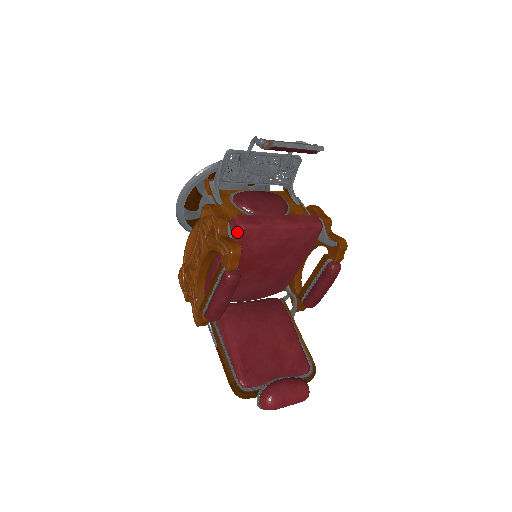
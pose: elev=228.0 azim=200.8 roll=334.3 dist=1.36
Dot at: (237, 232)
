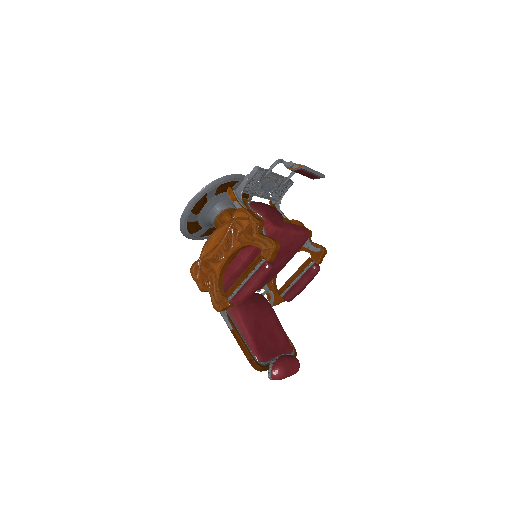
Dot at: (269, 232)
